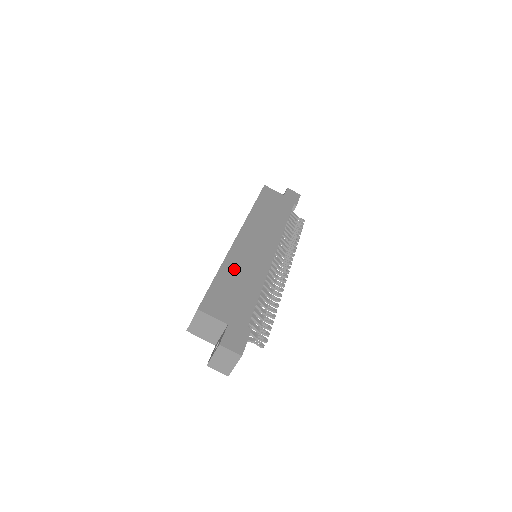
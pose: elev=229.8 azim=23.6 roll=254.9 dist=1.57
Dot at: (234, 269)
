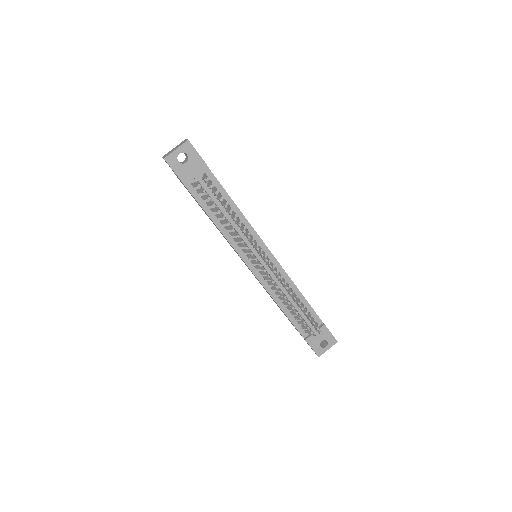
Dot at: occluded
